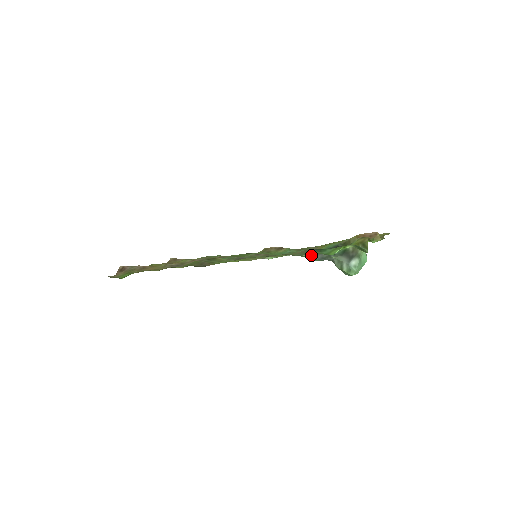
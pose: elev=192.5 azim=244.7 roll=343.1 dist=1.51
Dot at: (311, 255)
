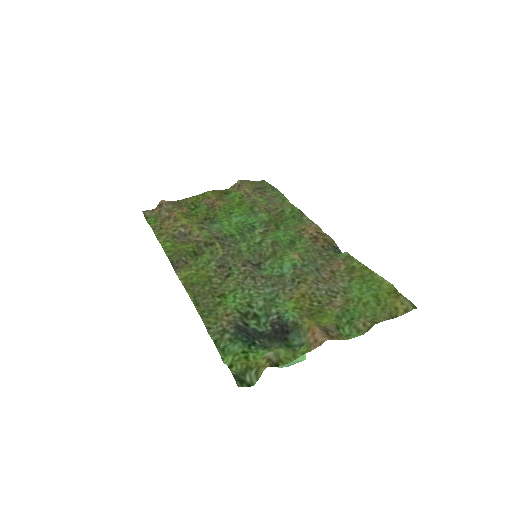
Dot at: (242, 326)
